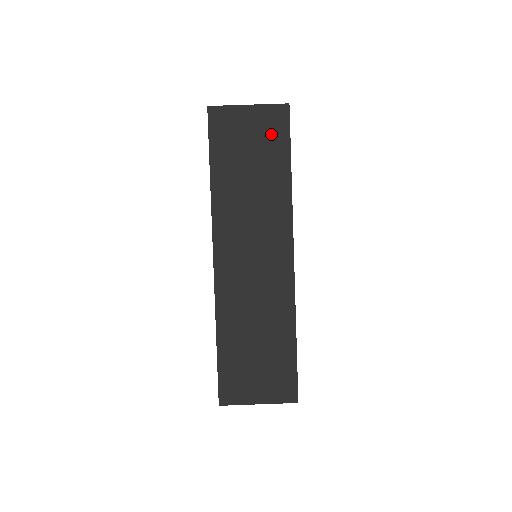
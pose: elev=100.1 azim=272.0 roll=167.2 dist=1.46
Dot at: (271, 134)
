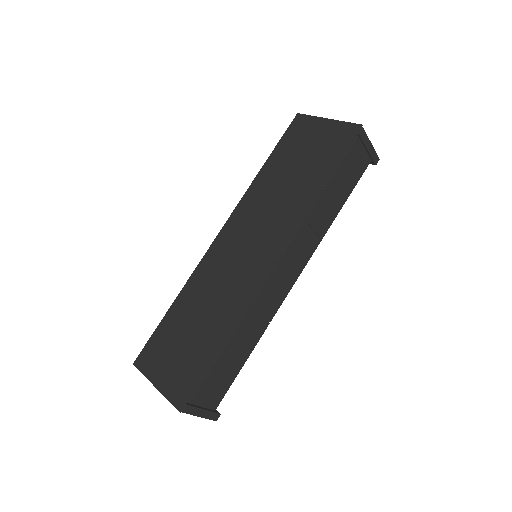
Dot at: (329, 147)
